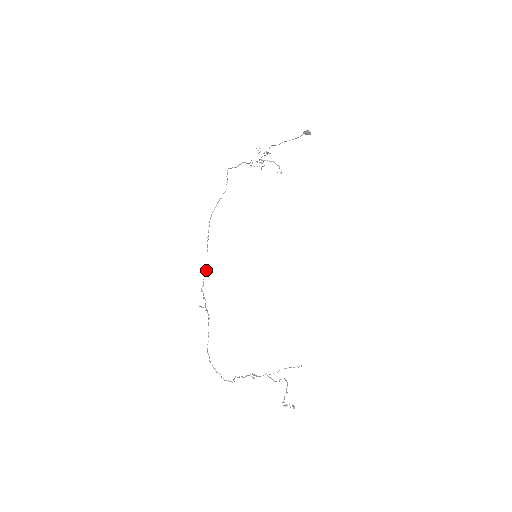
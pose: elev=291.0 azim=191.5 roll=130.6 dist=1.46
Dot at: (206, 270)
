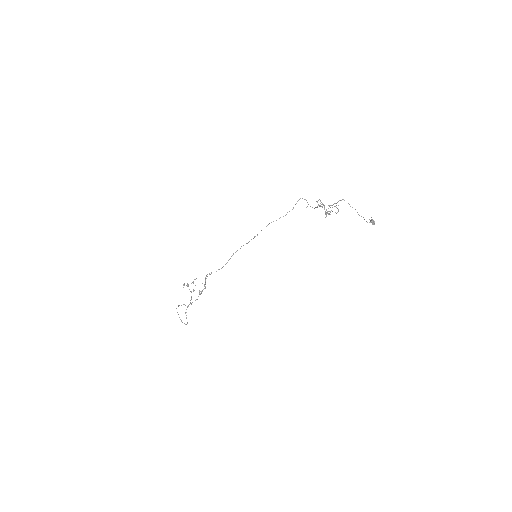
Dot at: occluded
